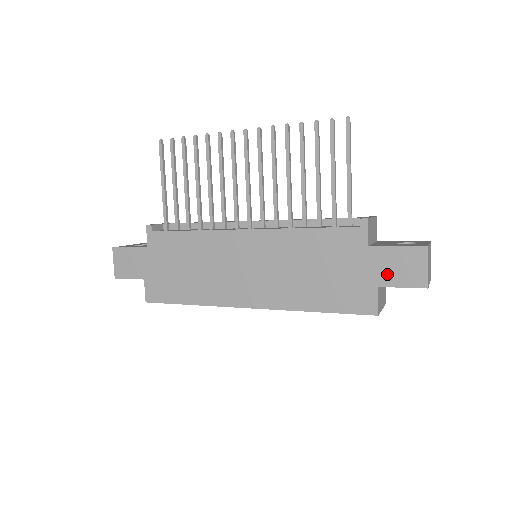
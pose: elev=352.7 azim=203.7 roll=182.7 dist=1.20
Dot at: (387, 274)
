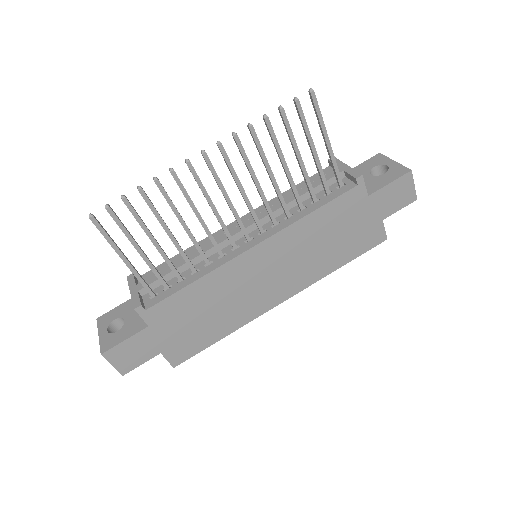
Dot at: (387, 207)
